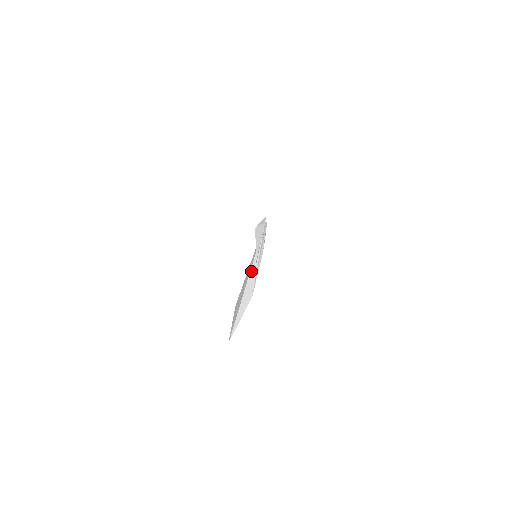
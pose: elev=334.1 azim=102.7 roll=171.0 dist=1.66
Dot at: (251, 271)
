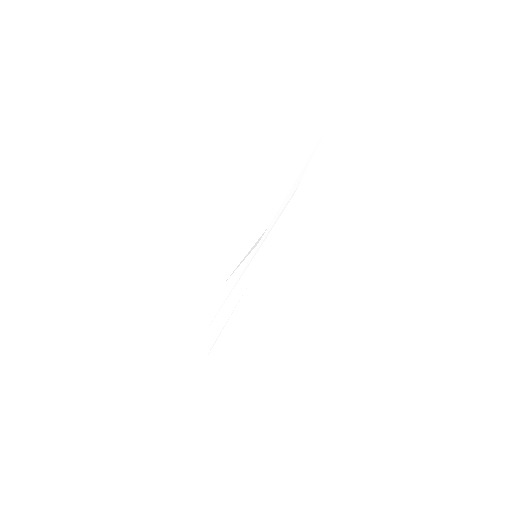
Dot at: occluded
